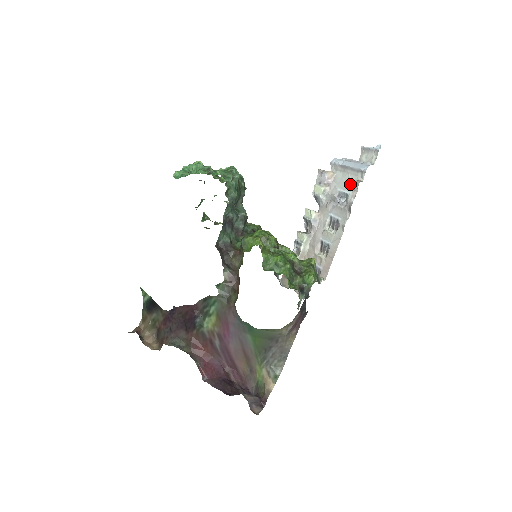
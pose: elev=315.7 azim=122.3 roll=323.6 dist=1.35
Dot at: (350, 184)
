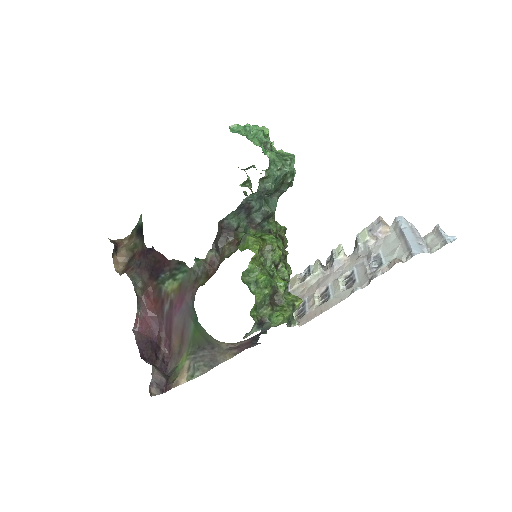
Dot at: (392, 255)
